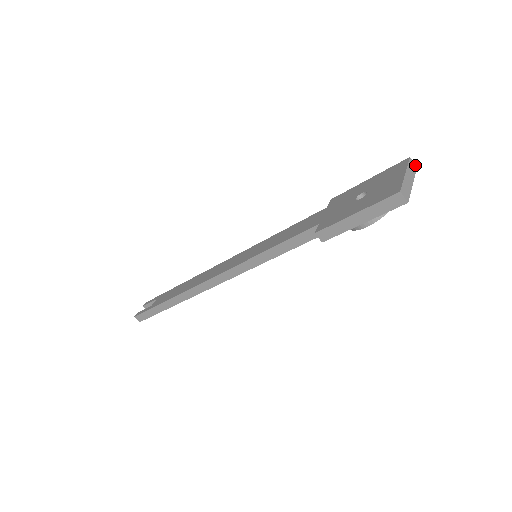
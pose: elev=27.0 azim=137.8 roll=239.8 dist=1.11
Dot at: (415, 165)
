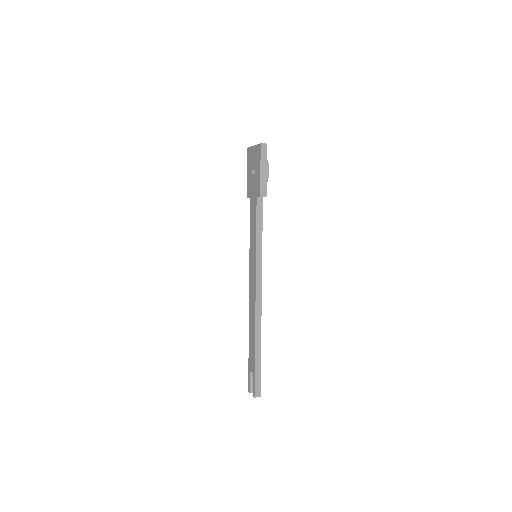
Dot at: occluded
